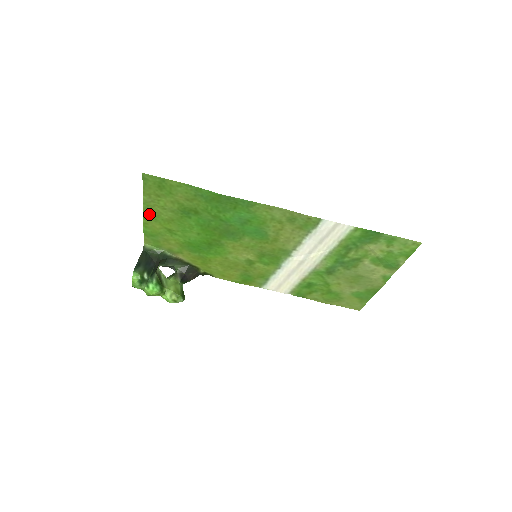
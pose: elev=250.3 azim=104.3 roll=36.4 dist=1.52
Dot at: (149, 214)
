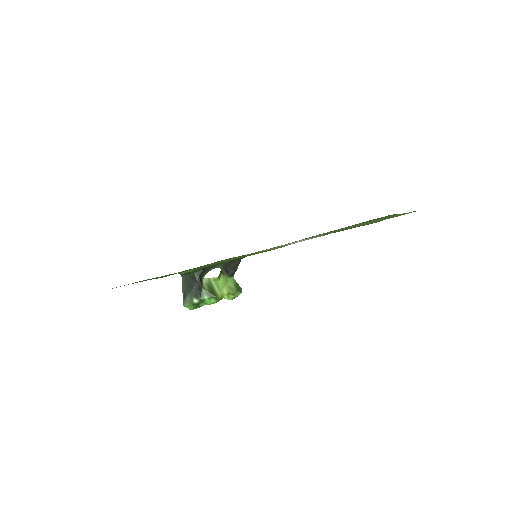
Dot at: occluded
